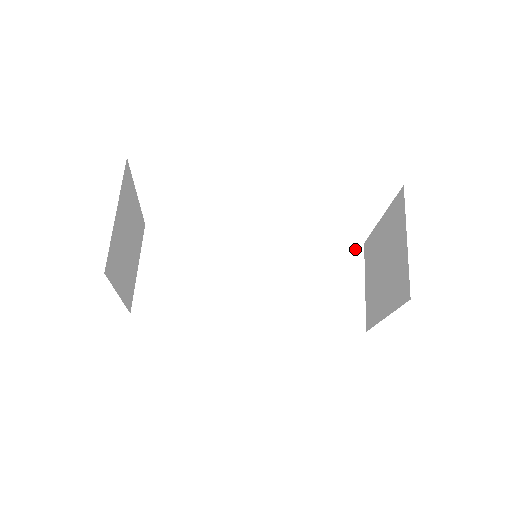
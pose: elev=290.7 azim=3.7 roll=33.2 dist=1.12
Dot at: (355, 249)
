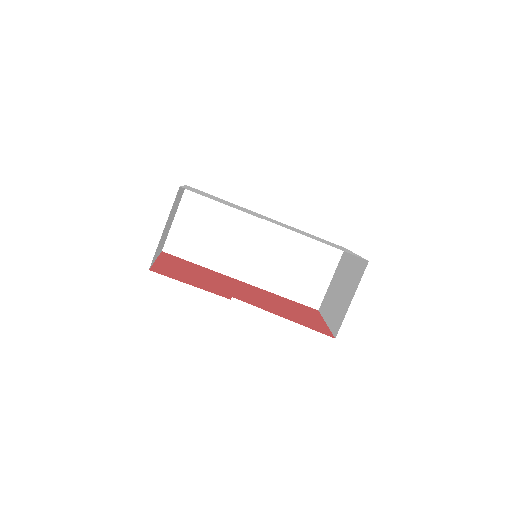
Dot at: (336, 250)
